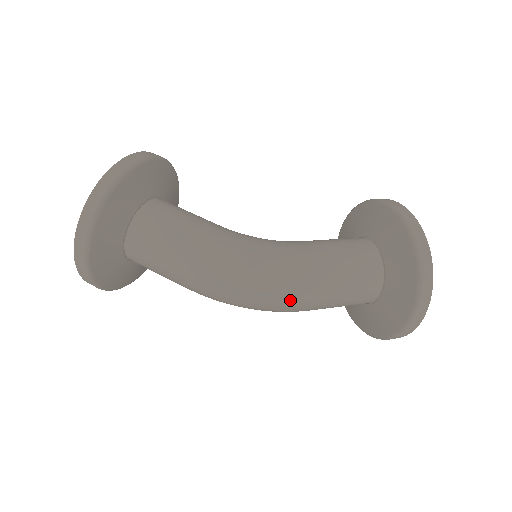
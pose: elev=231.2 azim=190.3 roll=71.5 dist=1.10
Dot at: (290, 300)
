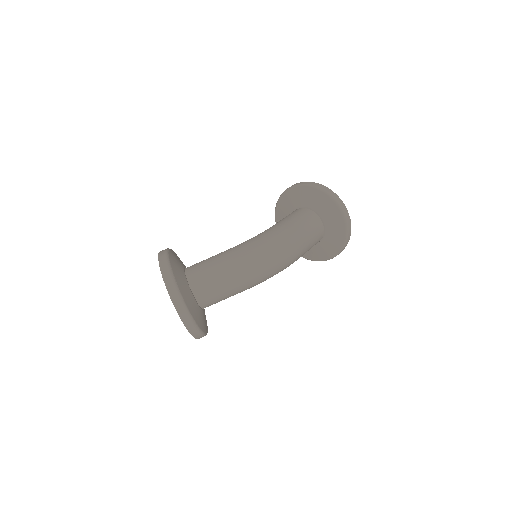
Dot at: (290, 246)
